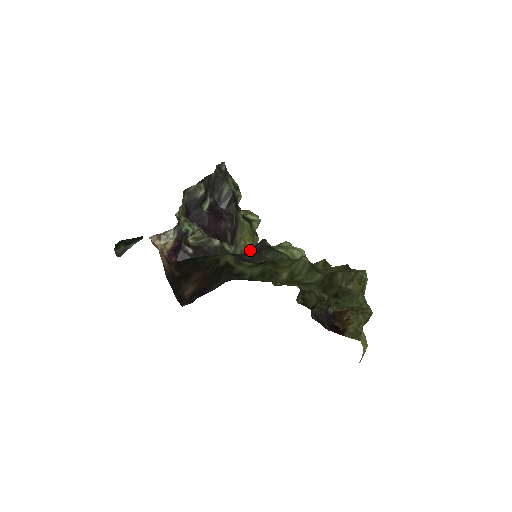
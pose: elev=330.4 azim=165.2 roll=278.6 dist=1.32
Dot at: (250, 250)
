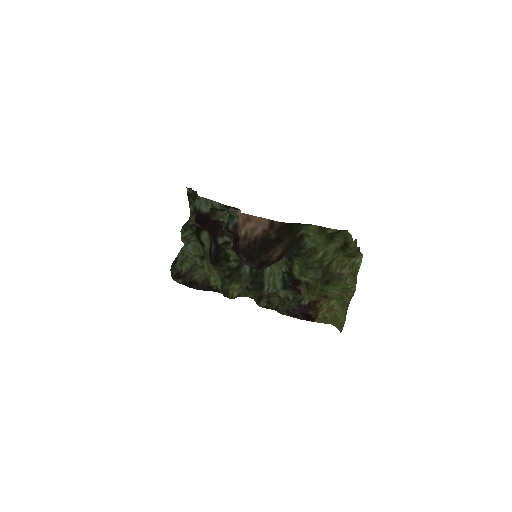
Dot at: occluded
